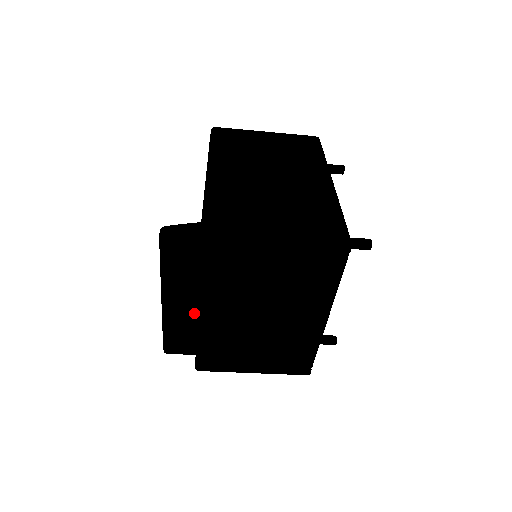
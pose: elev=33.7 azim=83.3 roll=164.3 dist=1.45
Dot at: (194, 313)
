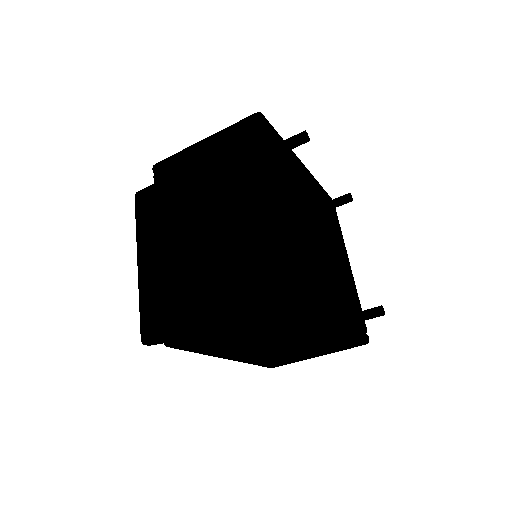
Dot at: occluded
